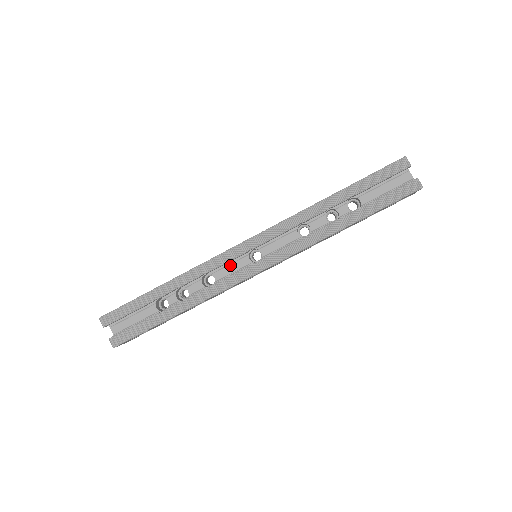
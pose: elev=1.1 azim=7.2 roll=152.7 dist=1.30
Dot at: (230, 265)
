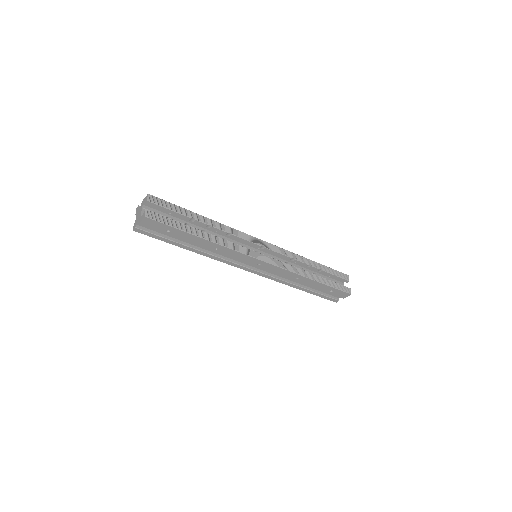
Dot at: occluded
